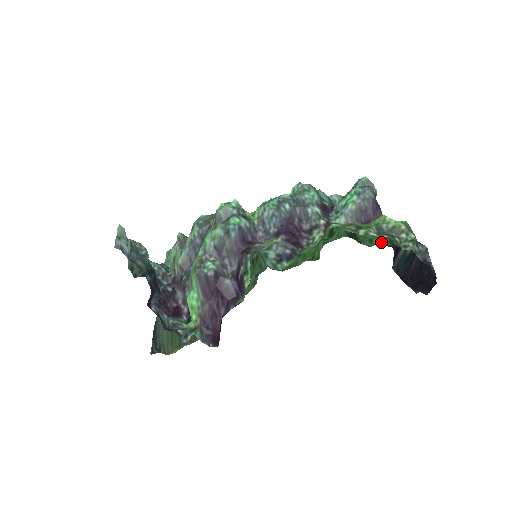
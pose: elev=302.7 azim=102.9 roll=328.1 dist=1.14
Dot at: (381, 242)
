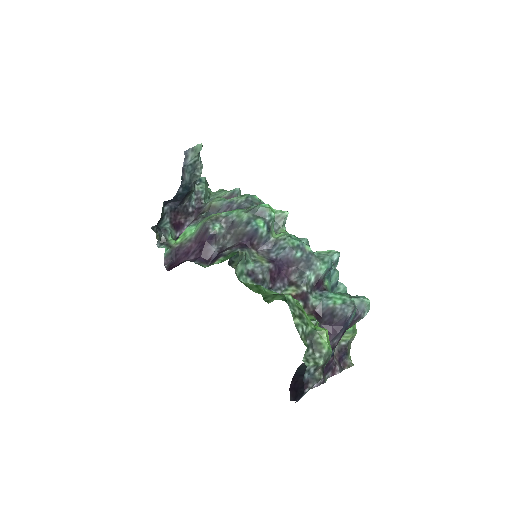
Dot at: occluded
